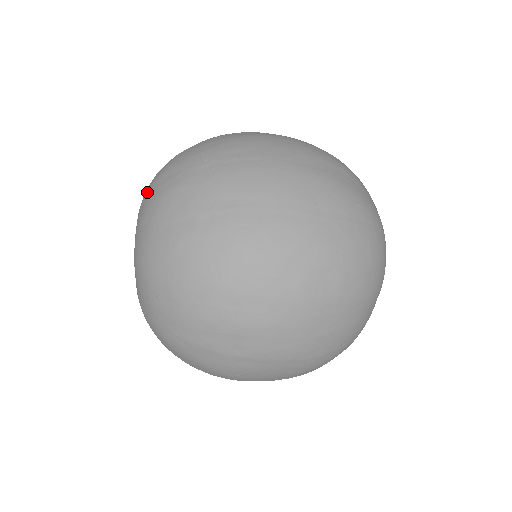
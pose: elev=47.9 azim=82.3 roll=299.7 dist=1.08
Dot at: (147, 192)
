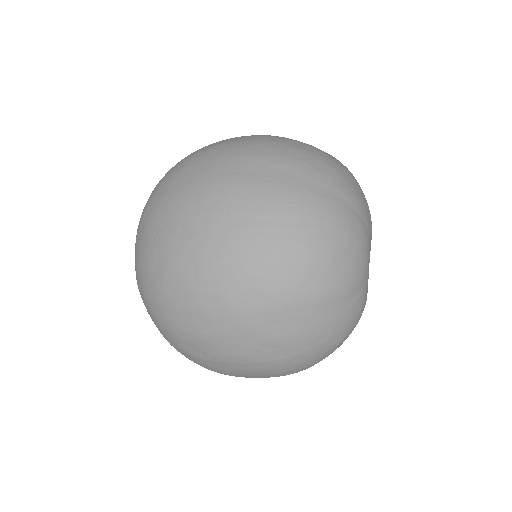
Dot at: occluded
